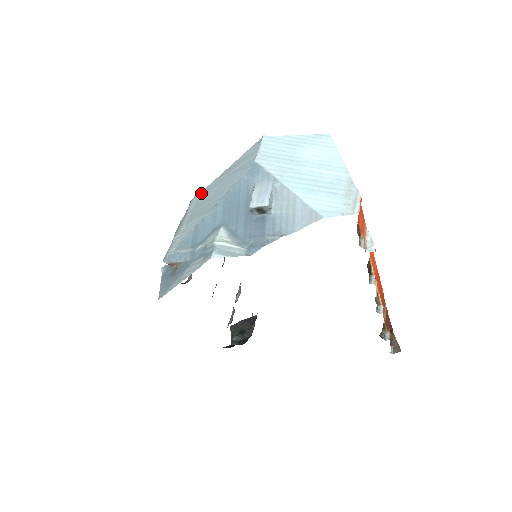
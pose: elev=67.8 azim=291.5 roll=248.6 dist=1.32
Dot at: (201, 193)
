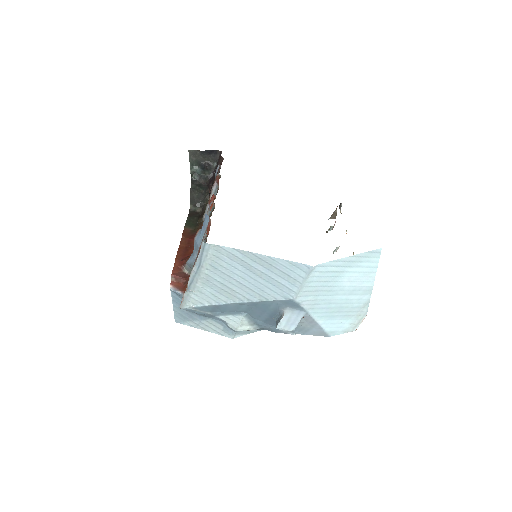
Dot at: (219, 250)
